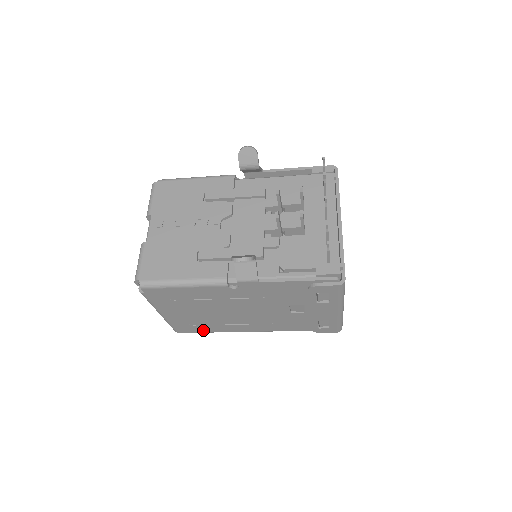
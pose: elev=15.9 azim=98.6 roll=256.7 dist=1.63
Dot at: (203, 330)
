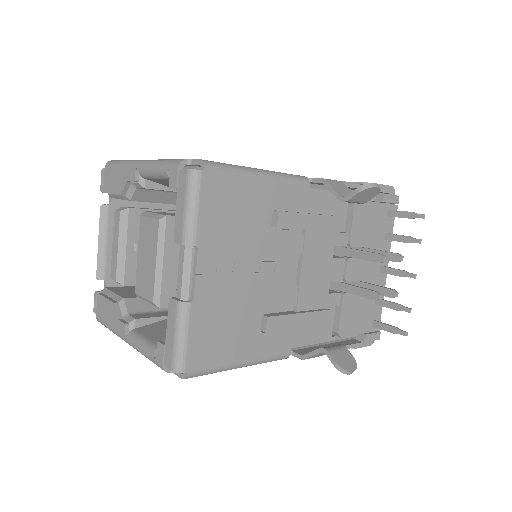
Dot at: occluded
